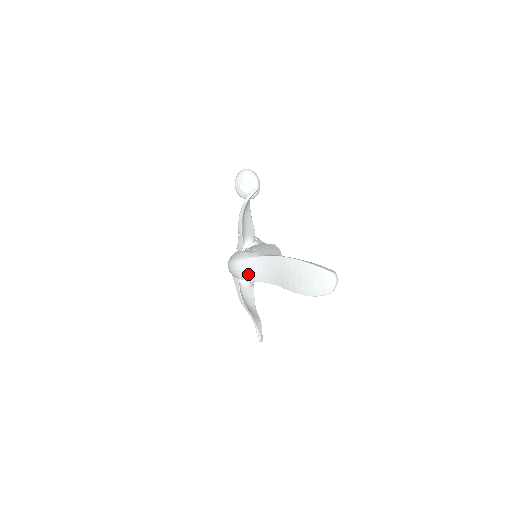
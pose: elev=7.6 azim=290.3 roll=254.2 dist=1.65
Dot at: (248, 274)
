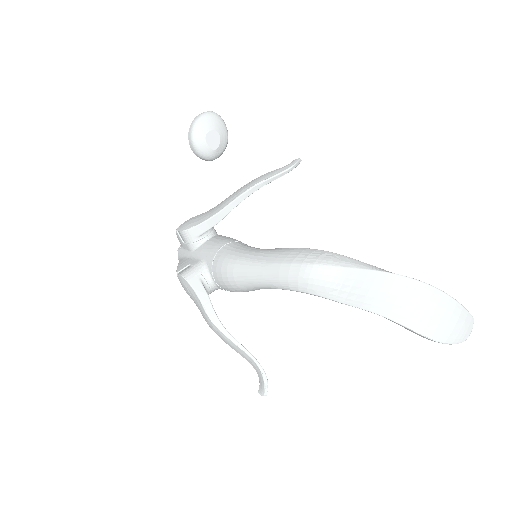
Dot at: (351, 293)
